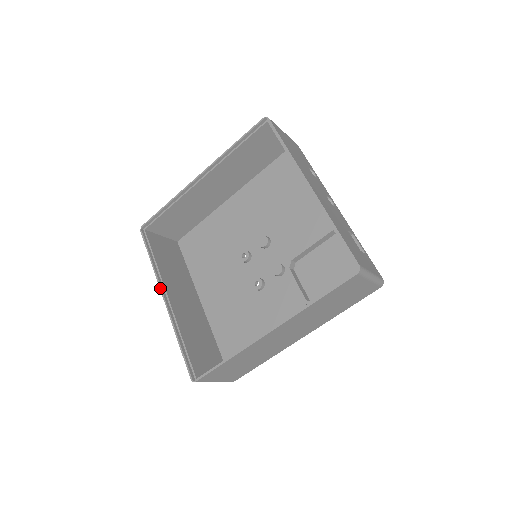
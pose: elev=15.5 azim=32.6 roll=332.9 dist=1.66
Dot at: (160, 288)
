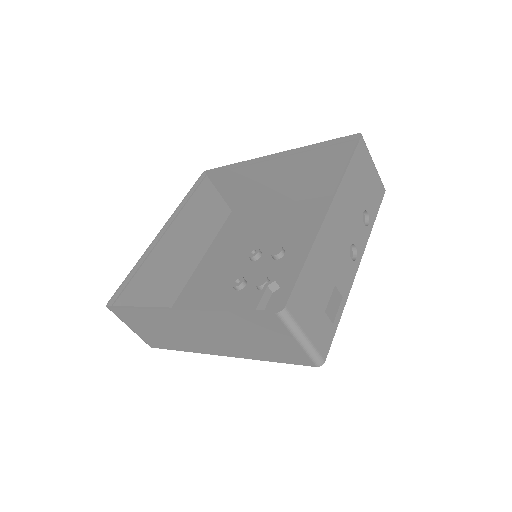
Dot at: (167, 222)
